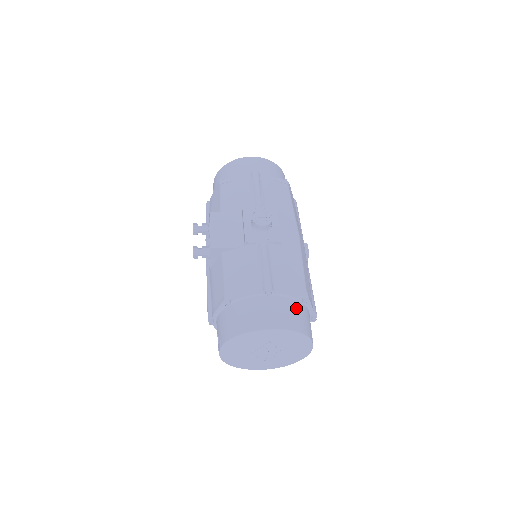
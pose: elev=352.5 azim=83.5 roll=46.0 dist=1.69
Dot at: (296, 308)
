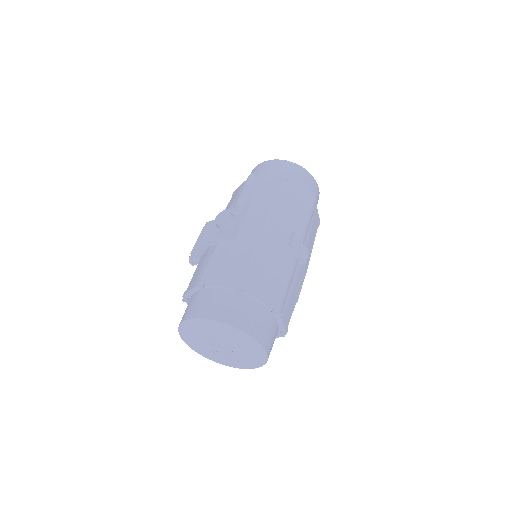
Dot at: (227, 298)
